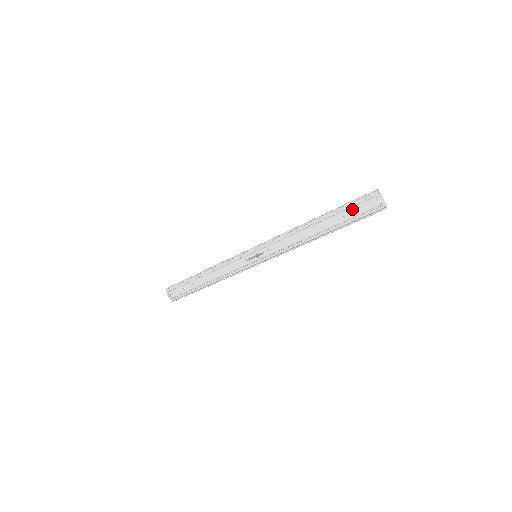
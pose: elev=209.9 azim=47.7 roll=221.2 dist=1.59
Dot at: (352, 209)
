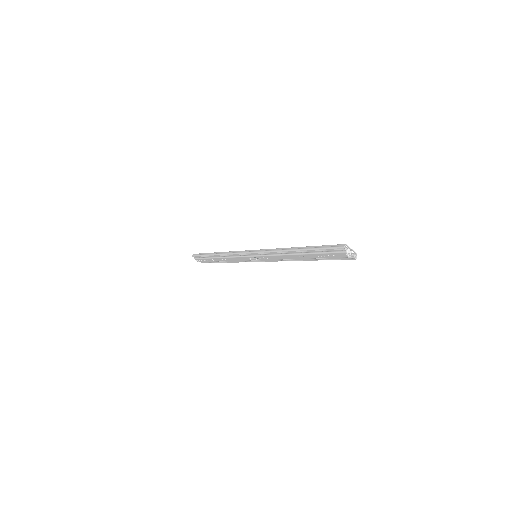
Dot at: (326, 254)
